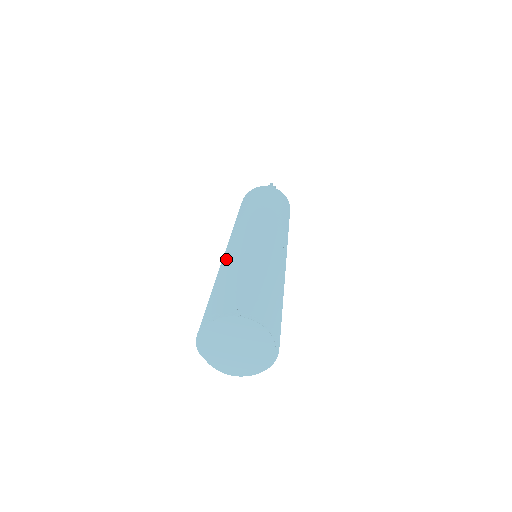
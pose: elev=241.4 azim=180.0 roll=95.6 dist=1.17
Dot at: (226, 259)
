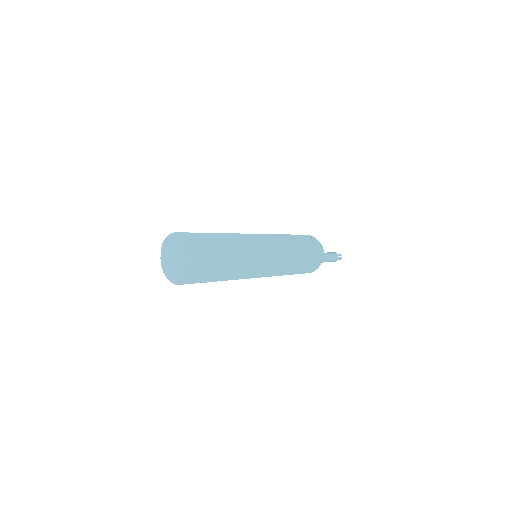
Dot at: occluded
